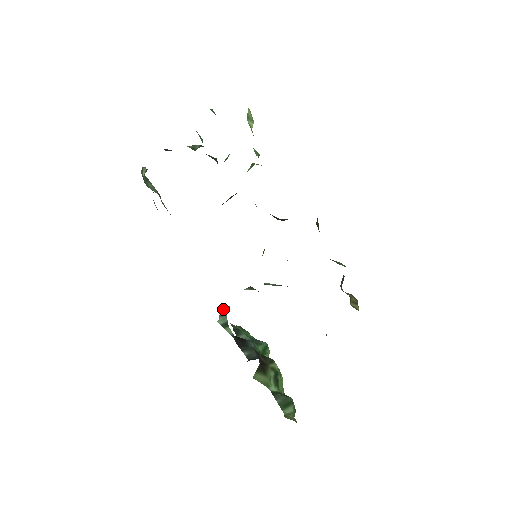
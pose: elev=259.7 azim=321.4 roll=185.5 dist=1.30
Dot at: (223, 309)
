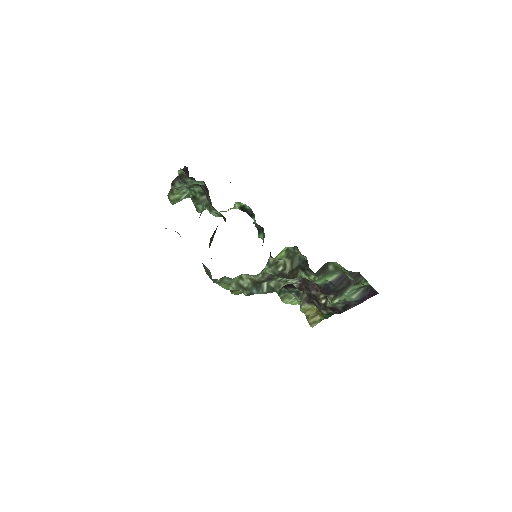
Dot at: (267, 262)
